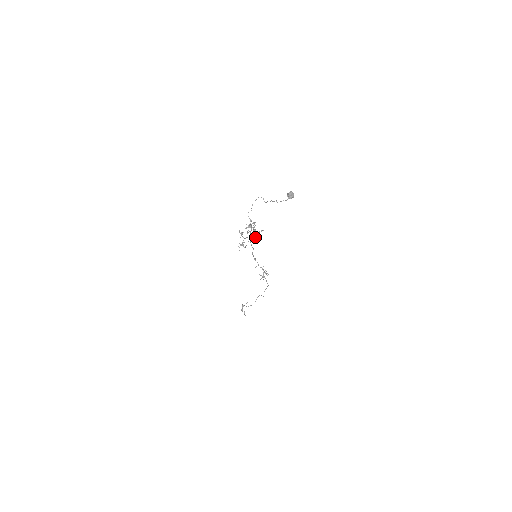
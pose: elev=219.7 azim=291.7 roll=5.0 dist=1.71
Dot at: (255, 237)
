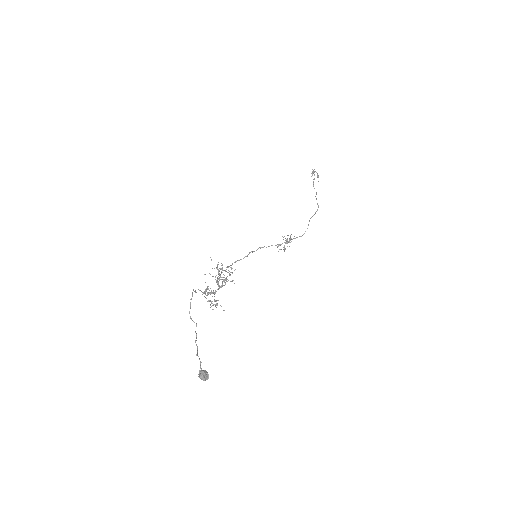
Dot at: occluded
